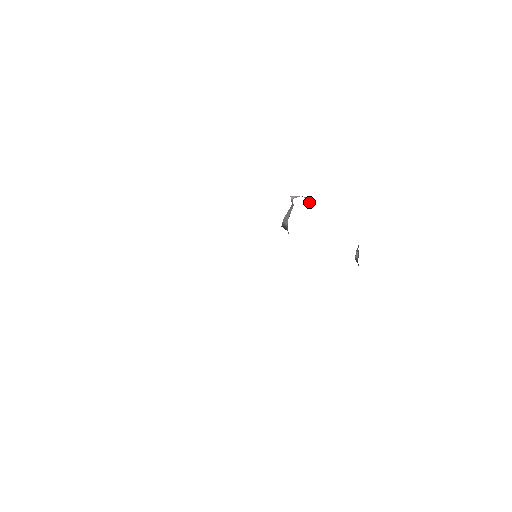
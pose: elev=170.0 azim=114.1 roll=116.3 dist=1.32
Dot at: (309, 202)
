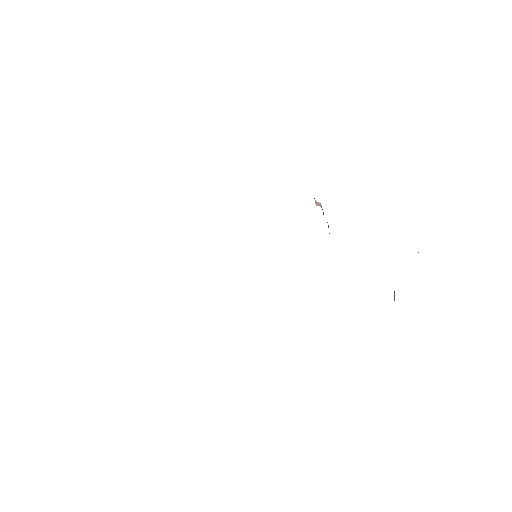
Dot at: (321, 206)
